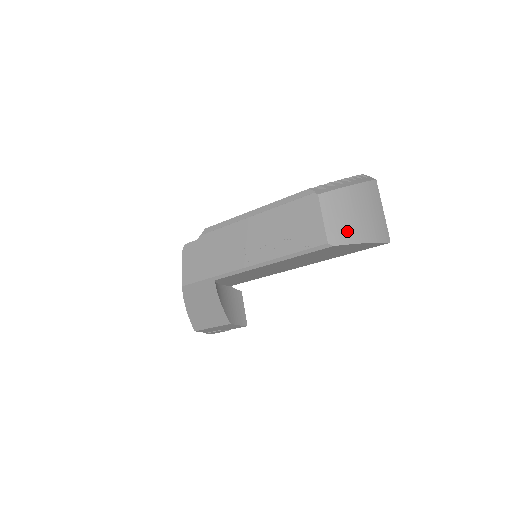
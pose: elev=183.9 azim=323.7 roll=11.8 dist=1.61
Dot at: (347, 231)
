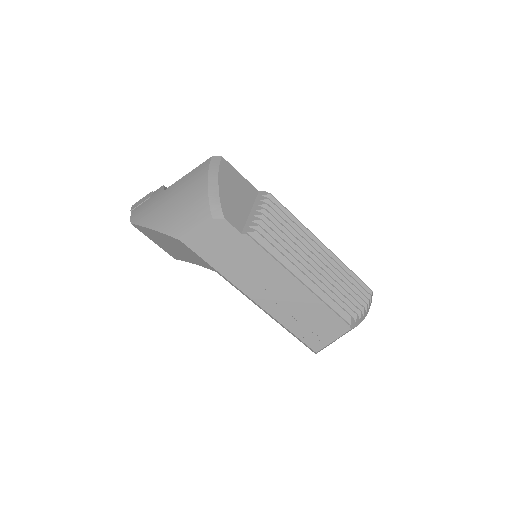
Dot at: occluded
